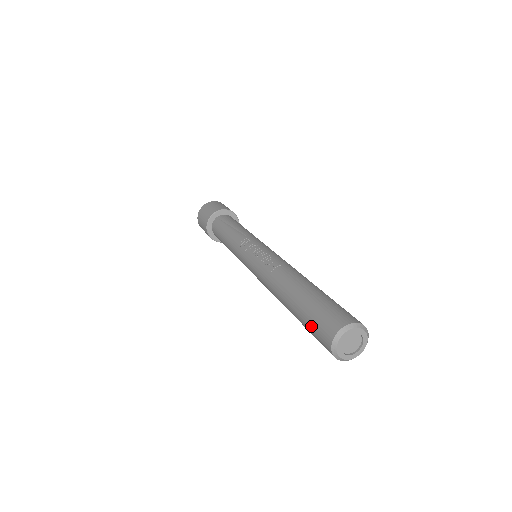
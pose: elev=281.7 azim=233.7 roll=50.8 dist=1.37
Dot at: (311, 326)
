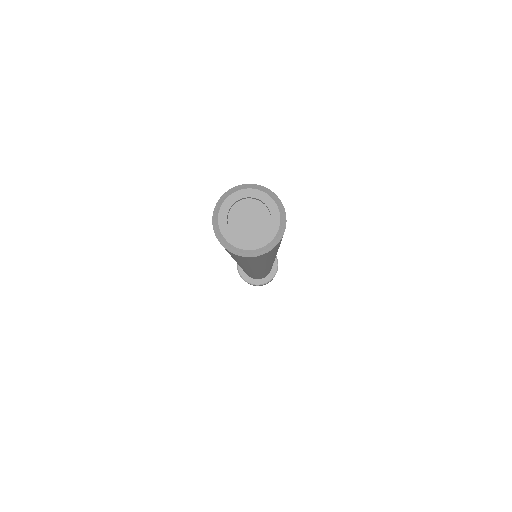
Dot at: occluded
